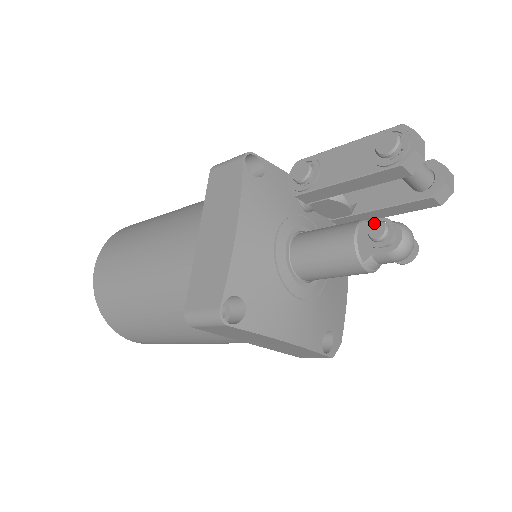
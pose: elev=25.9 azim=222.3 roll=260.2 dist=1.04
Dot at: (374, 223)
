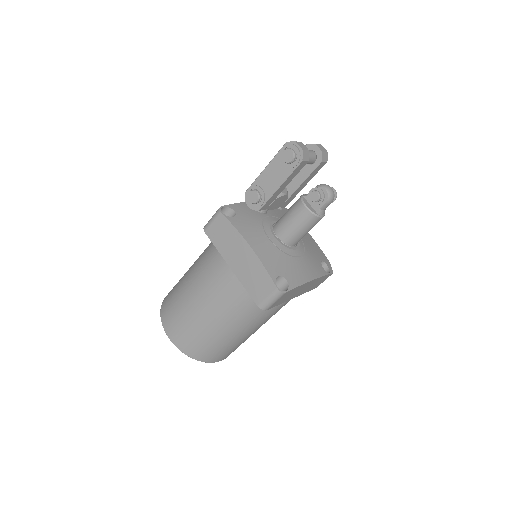
Dot at: (310, 194)
